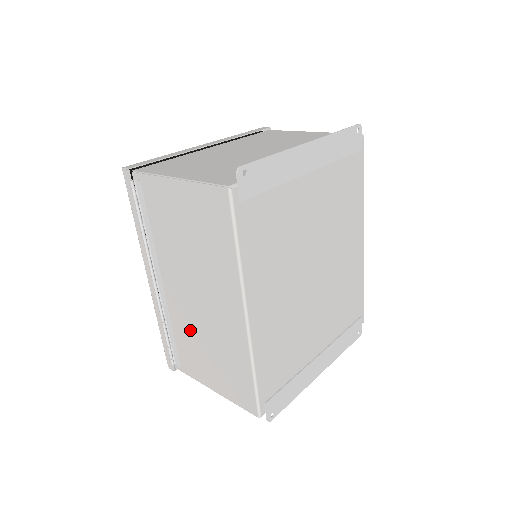
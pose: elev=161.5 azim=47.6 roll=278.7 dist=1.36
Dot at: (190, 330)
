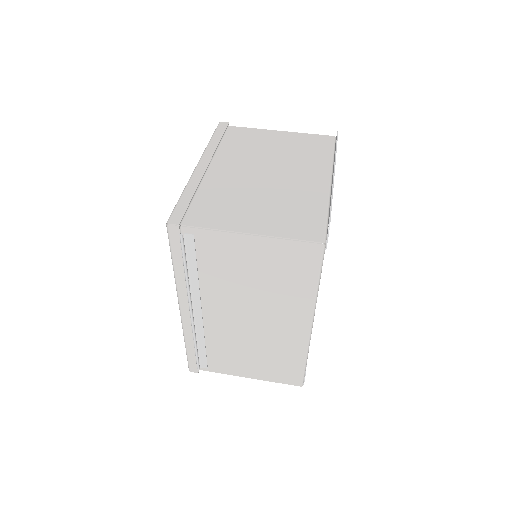
Dot at: (232, 342)
